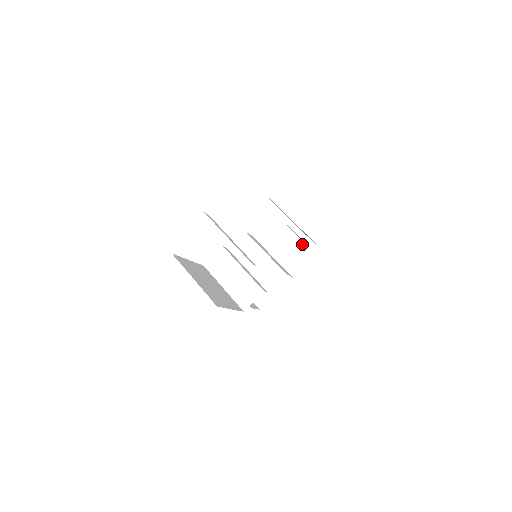
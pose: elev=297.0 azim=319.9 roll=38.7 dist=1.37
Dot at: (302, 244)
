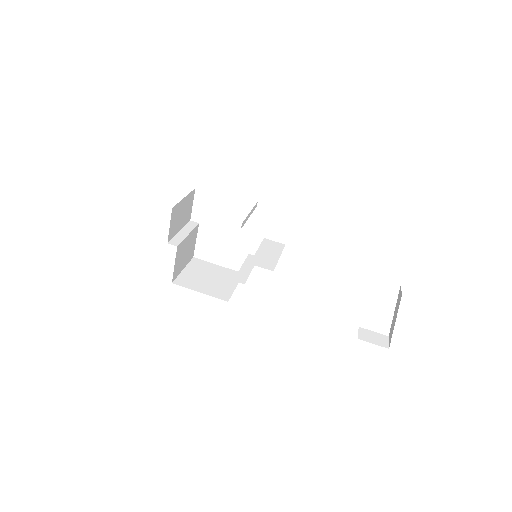
Dot at: occluded
